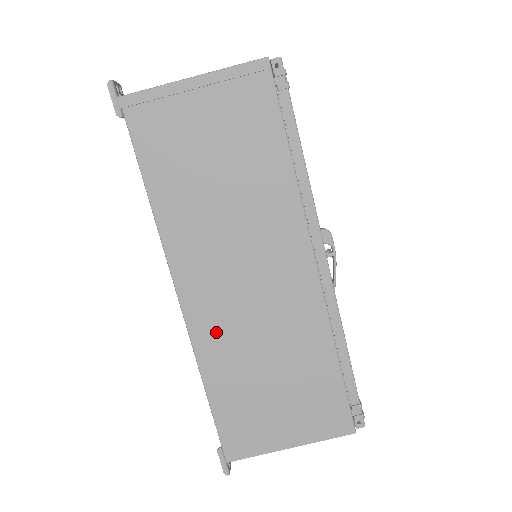
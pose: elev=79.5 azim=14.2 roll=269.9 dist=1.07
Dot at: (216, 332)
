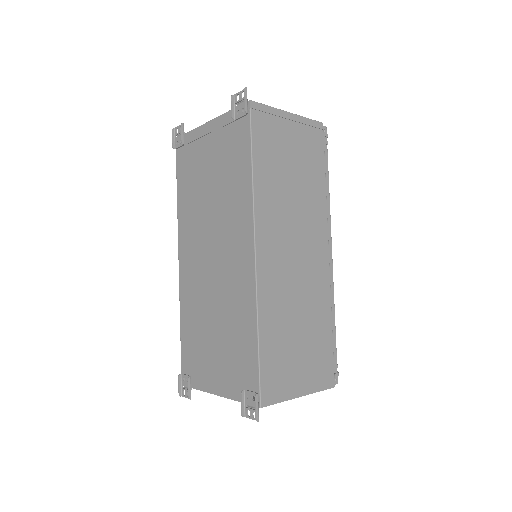
Dot at: (273, 289)
